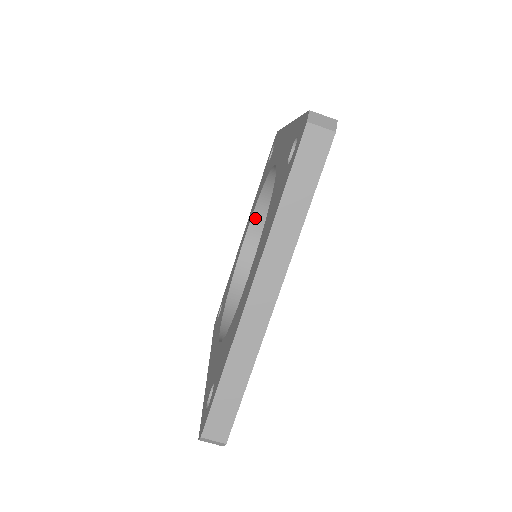
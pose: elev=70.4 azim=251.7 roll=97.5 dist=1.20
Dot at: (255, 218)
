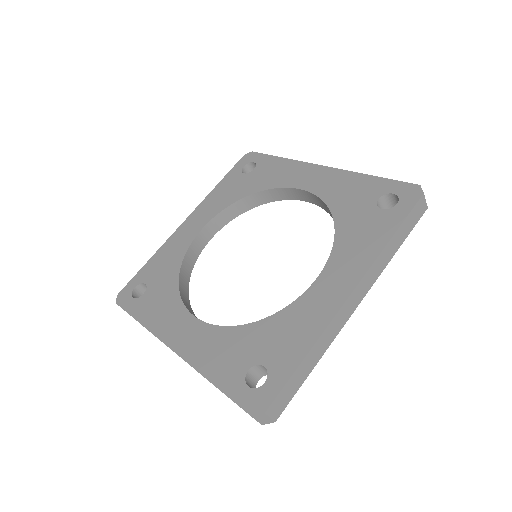
Dot at: (220, 216)
